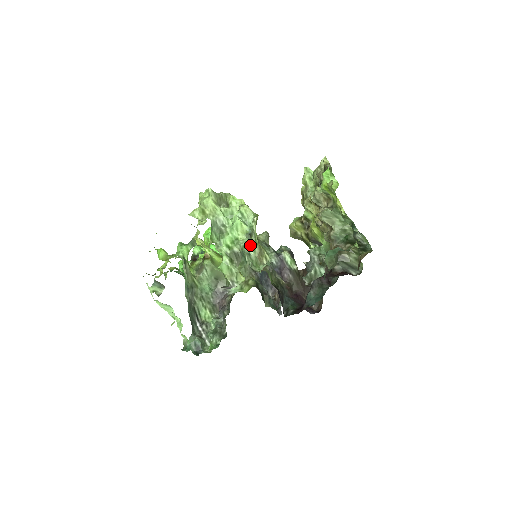
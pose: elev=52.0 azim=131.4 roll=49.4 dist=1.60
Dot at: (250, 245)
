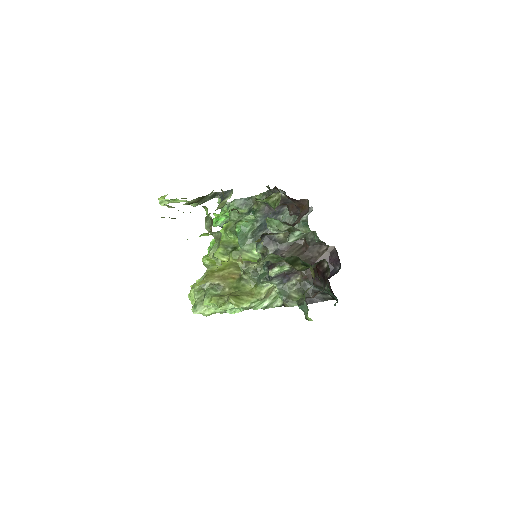
Dot at: (258, 306)
